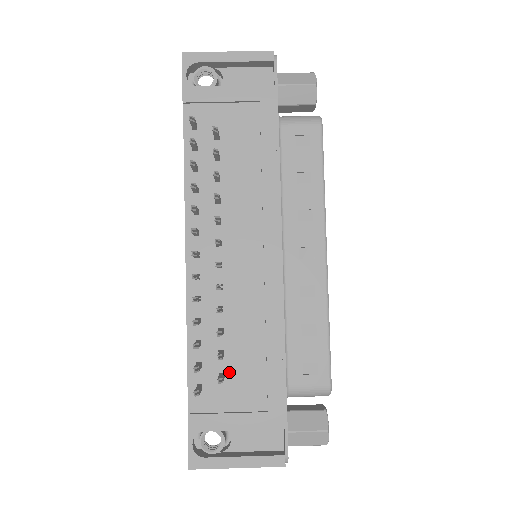
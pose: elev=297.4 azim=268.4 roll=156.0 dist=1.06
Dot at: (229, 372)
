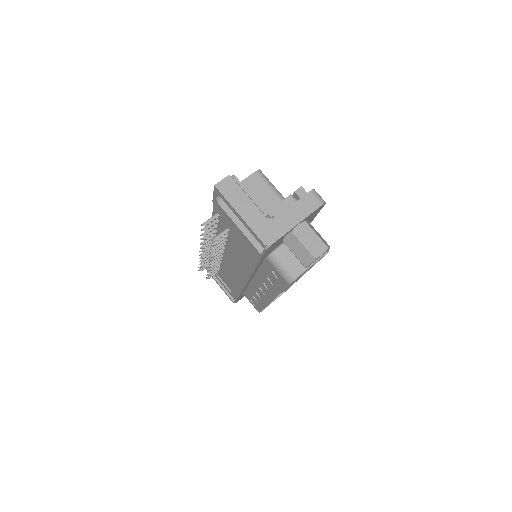
Dot at: (221, 273)
